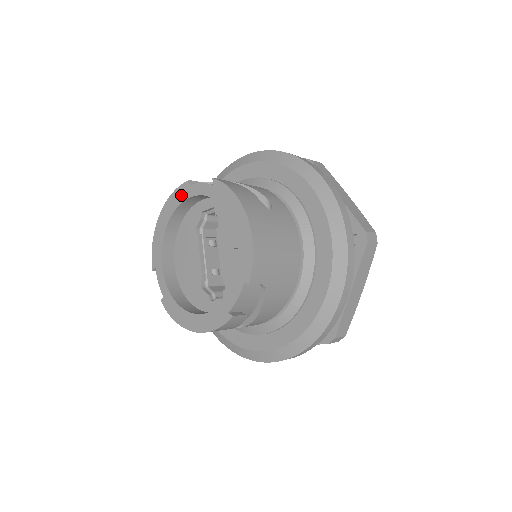
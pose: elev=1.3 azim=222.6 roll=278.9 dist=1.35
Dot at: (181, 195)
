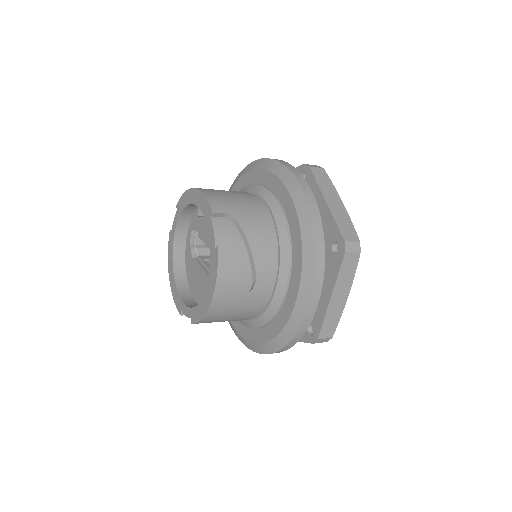
Dot at: (171, 244)
